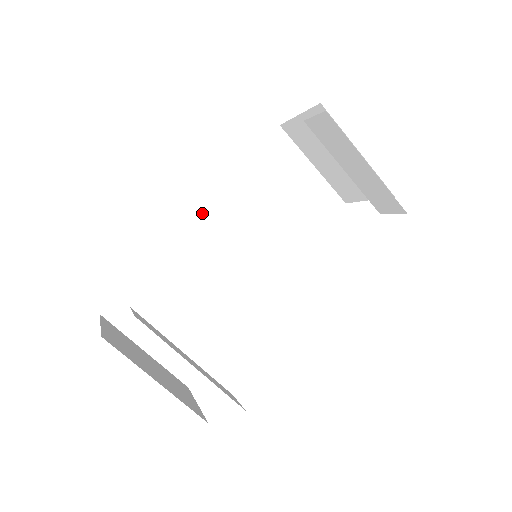
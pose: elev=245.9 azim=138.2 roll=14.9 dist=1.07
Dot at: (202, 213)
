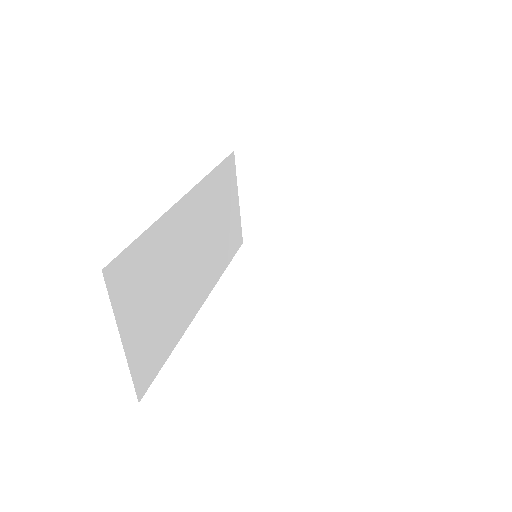
Dot at: (190, 196)
